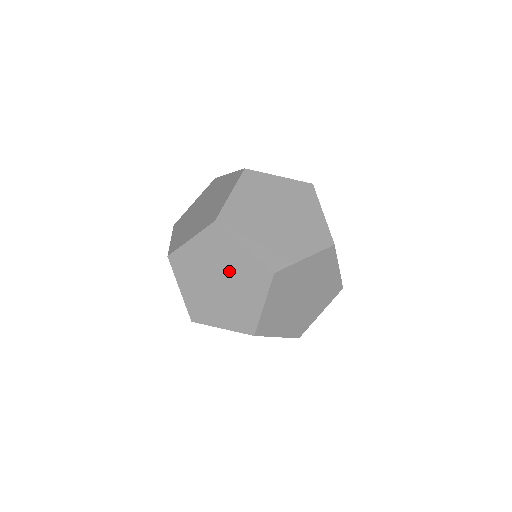
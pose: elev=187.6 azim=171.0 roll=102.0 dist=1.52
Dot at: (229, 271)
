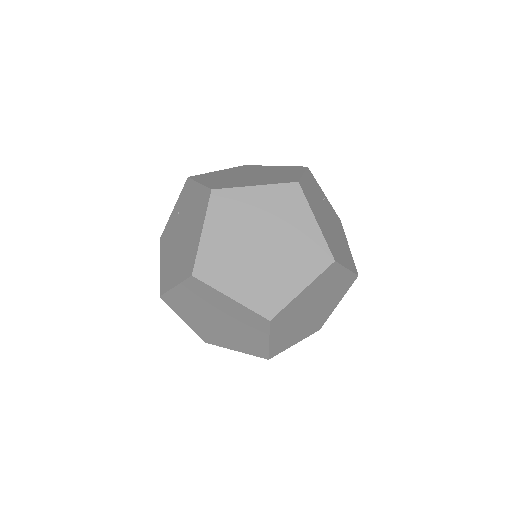
Dot at: (237, 329)
